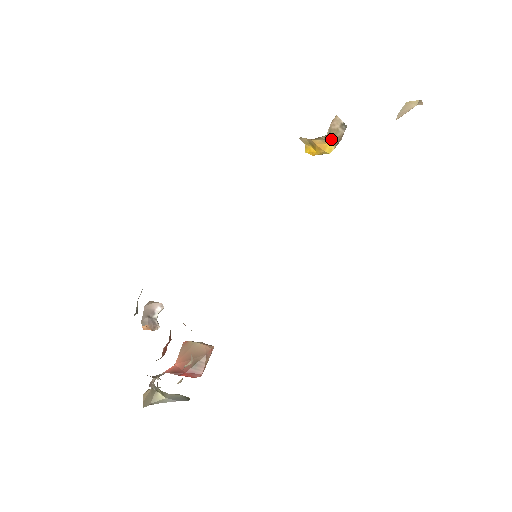
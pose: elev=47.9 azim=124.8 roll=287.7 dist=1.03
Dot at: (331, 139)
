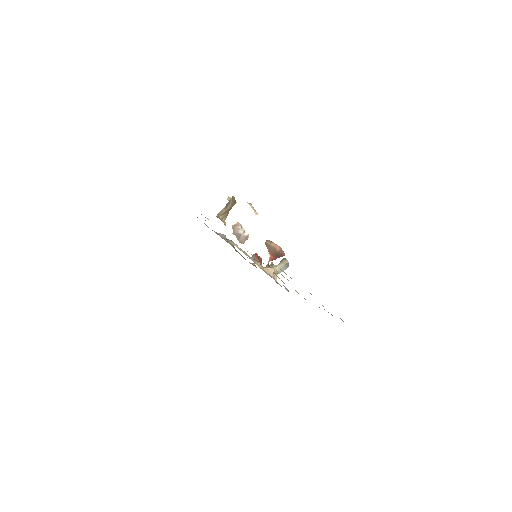
Dot at: occluded
